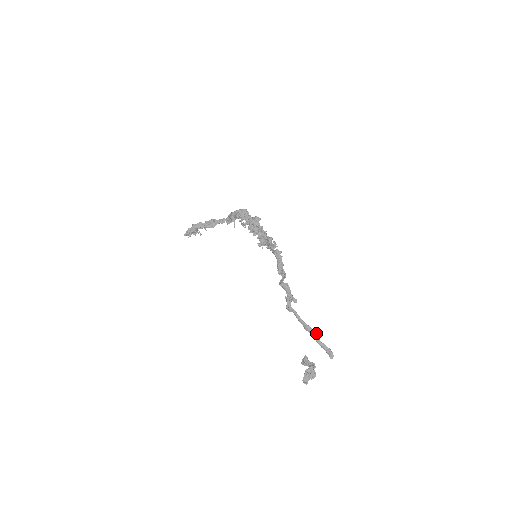
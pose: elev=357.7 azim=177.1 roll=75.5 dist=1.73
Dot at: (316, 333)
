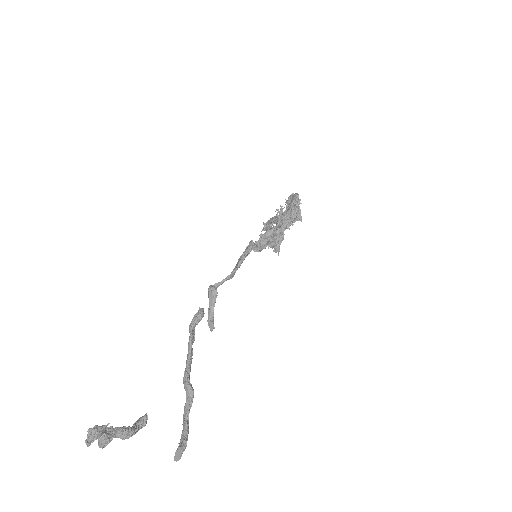
Dot at: (190, 395)
